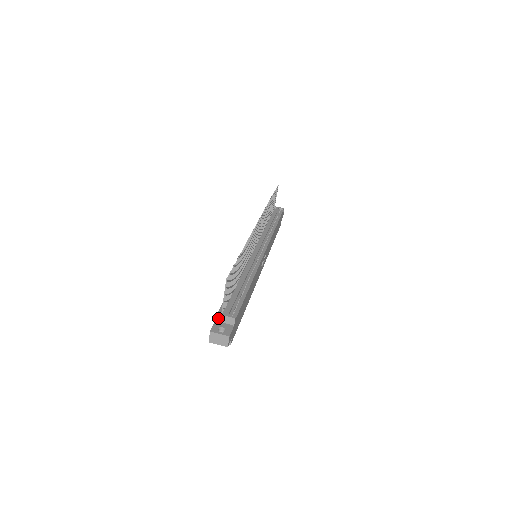
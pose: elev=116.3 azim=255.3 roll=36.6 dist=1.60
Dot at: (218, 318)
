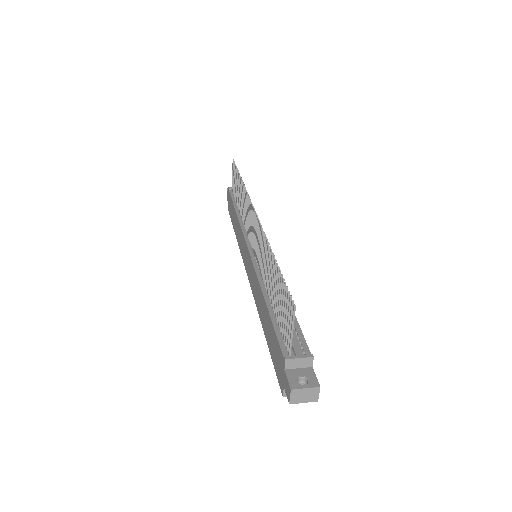
Dot at: (288, 364)
